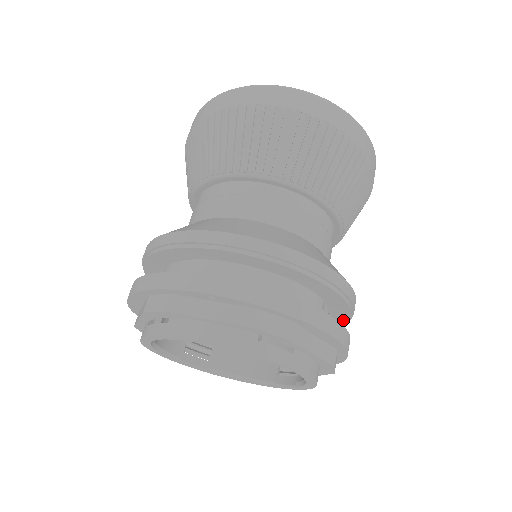
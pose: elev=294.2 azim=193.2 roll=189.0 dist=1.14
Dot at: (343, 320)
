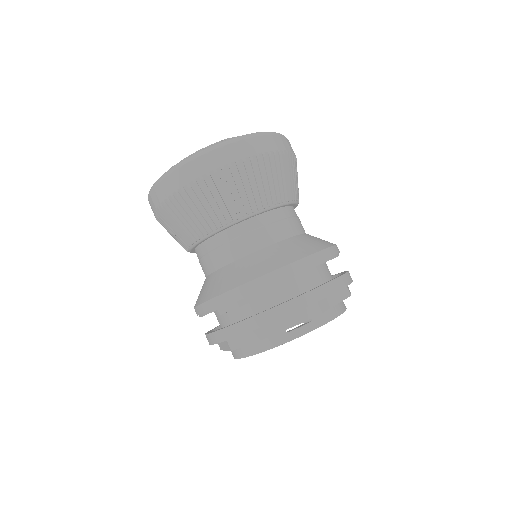
Dot at: occluded
